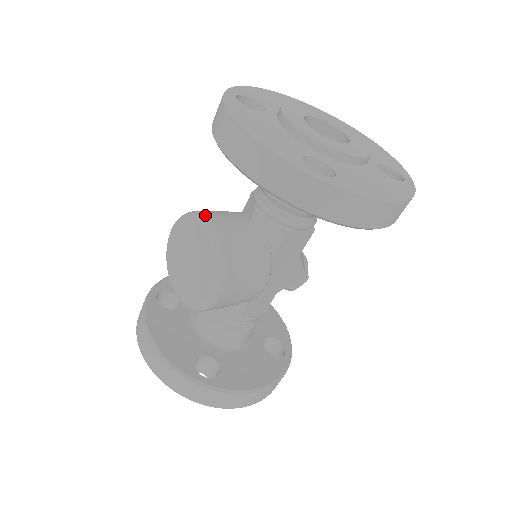
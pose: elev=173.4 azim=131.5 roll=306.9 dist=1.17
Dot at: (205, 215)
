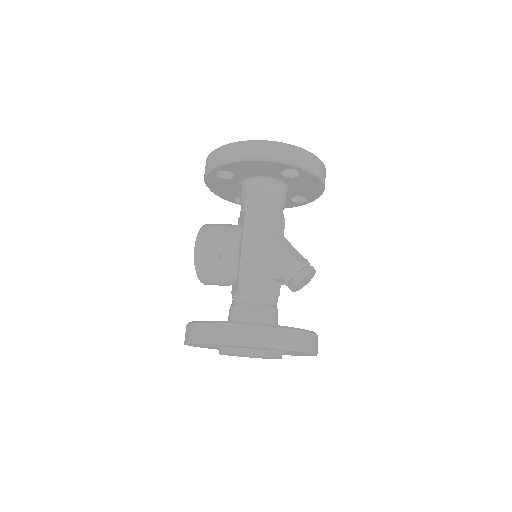
Dot at: occluded
